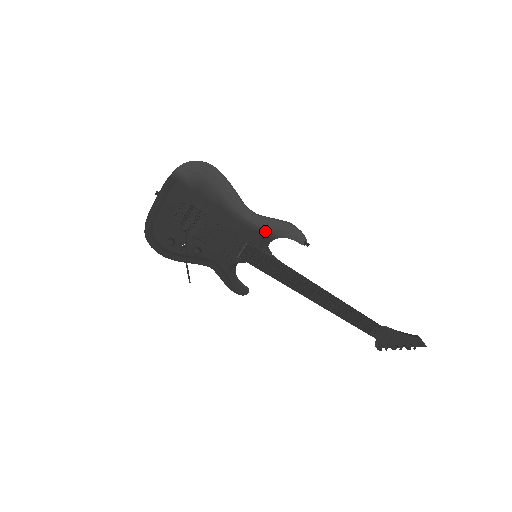
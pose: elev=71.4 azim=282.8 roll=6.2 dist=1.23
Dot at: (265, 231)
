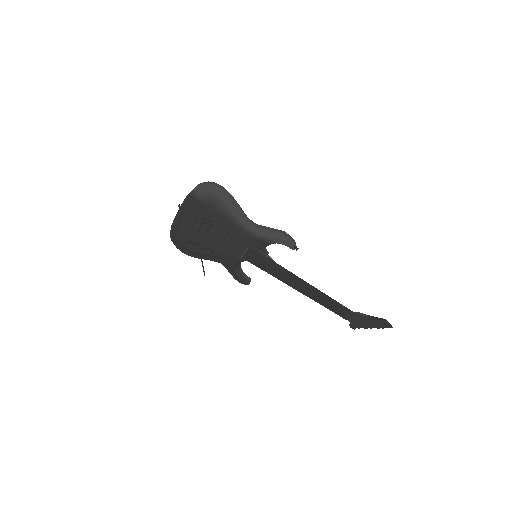
Dot at: (262, 238)
